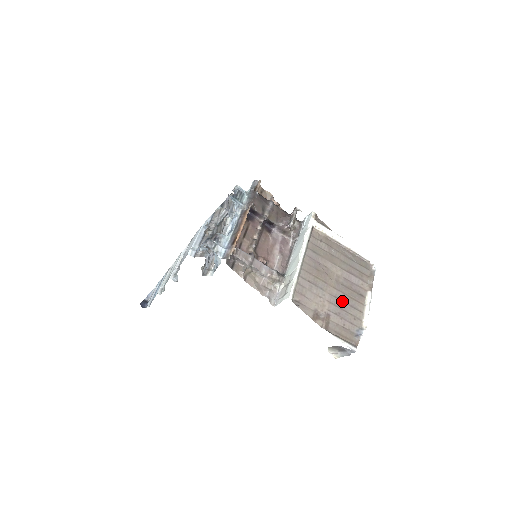
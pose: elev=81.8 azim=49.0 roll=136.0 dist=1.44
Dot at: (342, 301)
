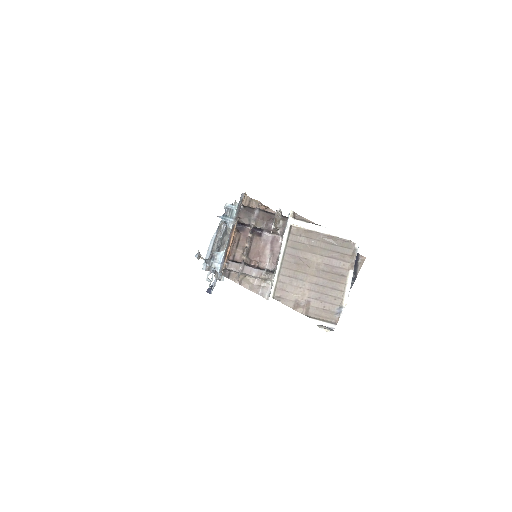
Dot at: (322, 286)
